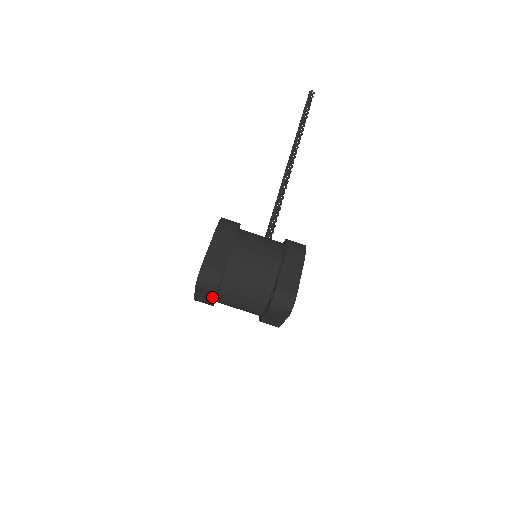
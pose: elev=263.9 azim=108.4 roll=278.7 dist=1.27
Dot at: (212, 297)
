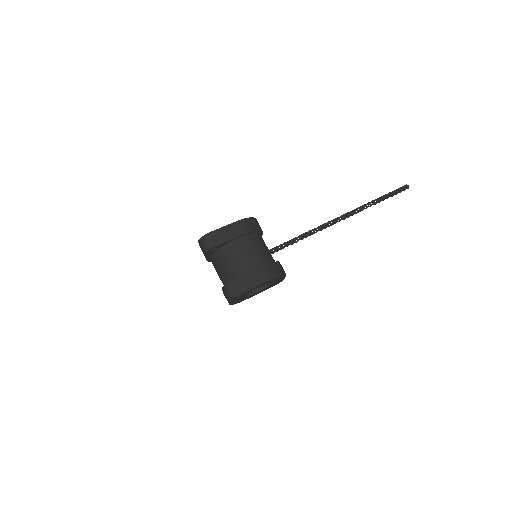
Dot at: occluded
